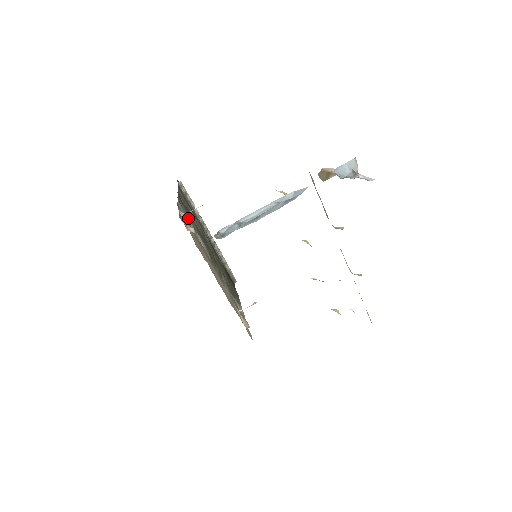
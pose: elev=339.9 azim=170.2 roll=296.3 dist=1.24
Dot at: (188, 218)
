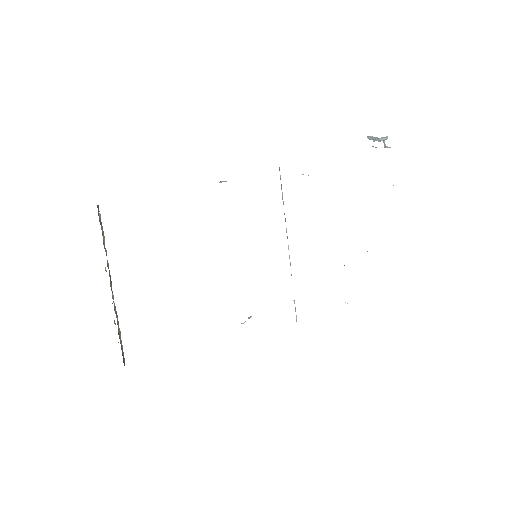
Dot at: occluded
